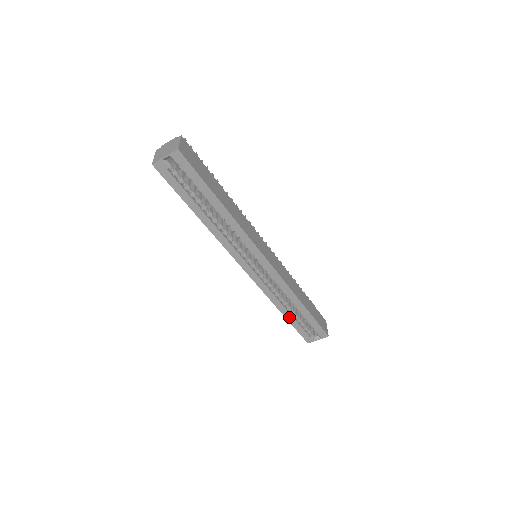
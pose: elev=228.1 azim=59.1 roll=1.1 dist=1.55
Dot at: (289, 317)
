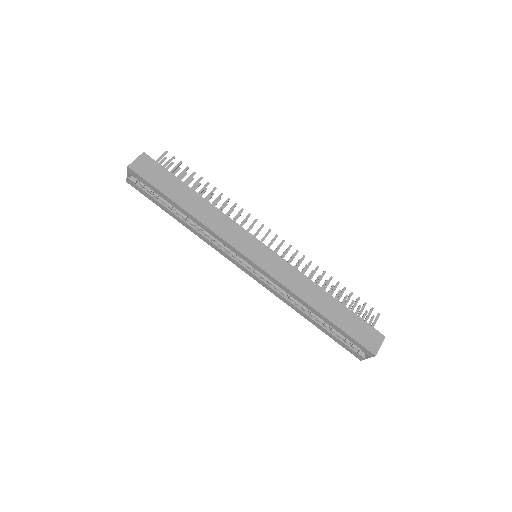
Dot at: (318, 325)
